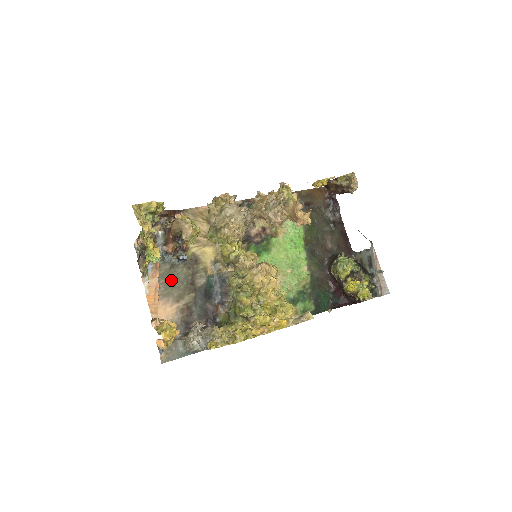
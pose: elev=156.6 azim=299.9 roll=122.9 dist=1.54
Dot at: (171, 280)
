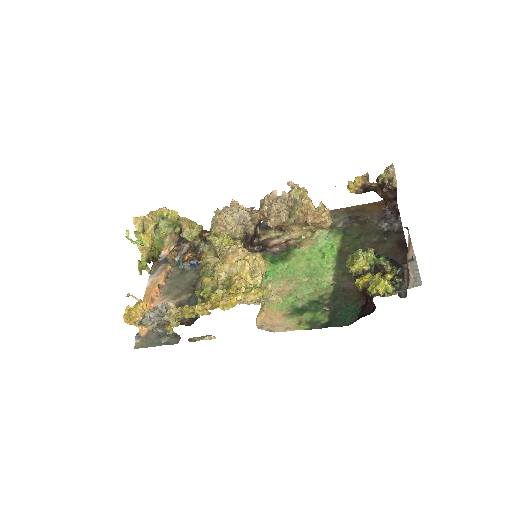
Dot at: (177, 282)
